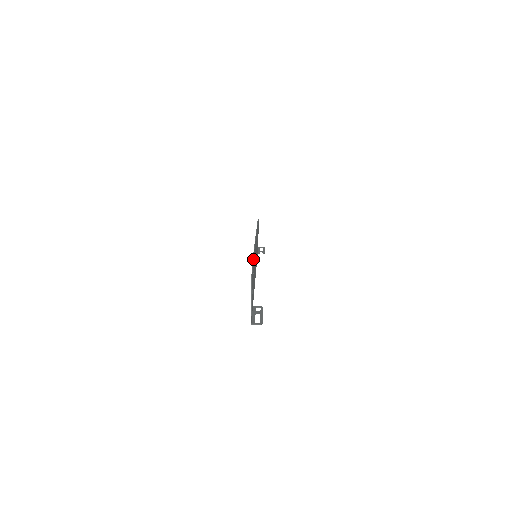
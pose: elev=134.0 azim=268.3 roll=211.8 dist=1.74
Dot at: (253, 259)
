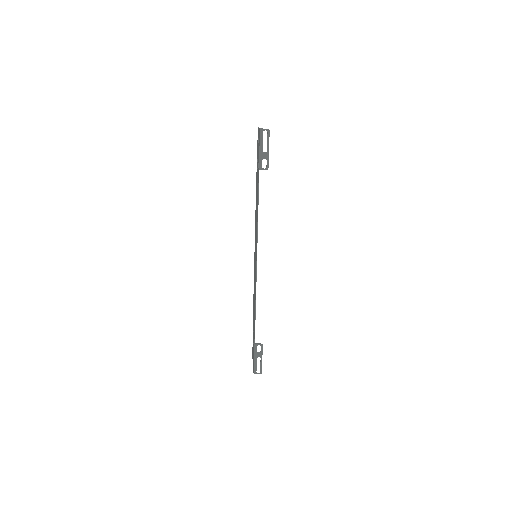
Dot at: (256, 172)
